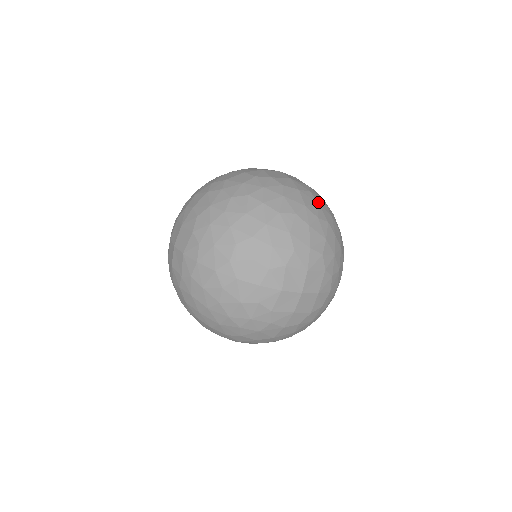
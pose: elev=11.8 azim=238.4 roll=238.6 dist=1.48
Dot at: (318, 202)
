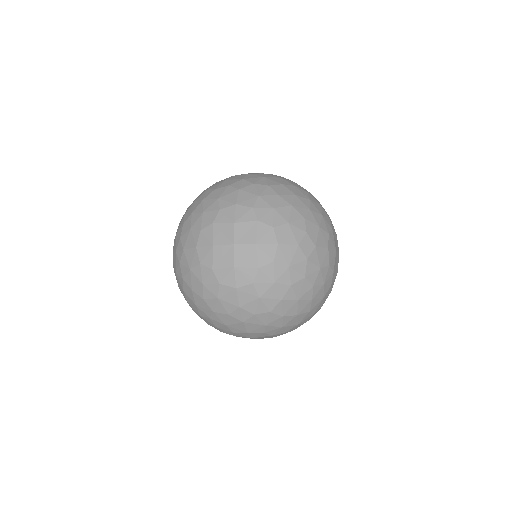
Dot at: (265, 177)
